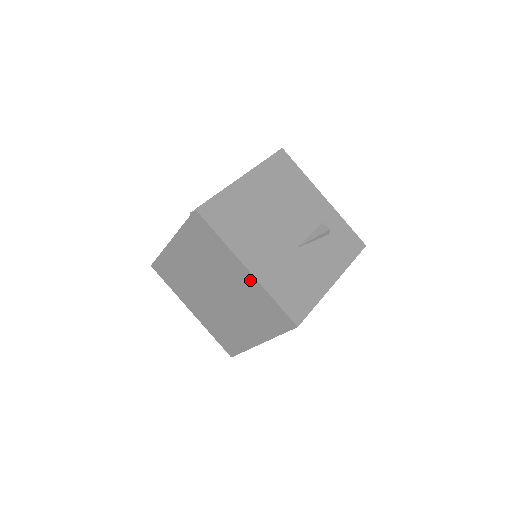
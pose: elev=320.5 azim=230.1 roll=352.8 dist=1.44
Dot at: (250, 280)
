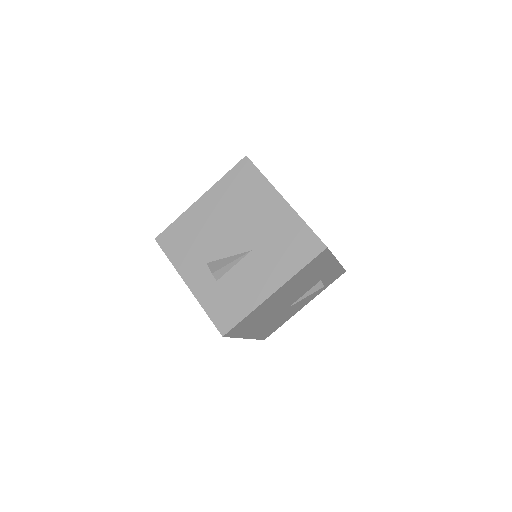
Dot at: occluded
